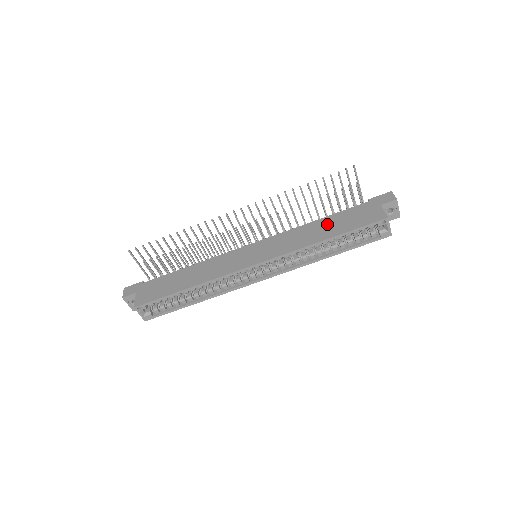
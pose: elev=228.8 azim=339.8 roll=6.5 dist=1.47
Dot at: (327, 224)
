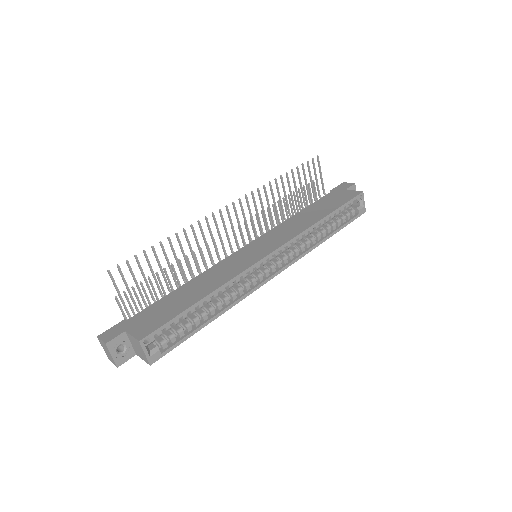
Dot at: (312, 211)
